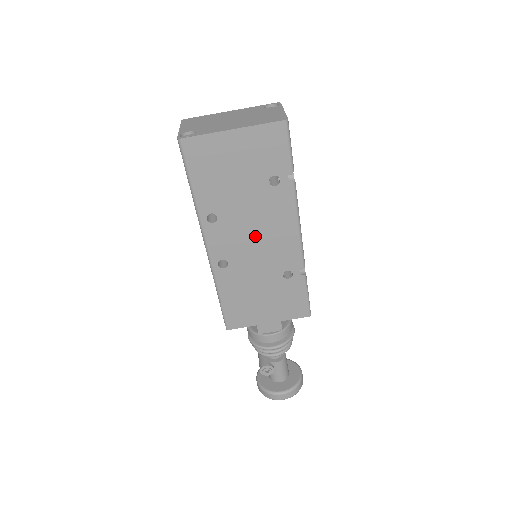
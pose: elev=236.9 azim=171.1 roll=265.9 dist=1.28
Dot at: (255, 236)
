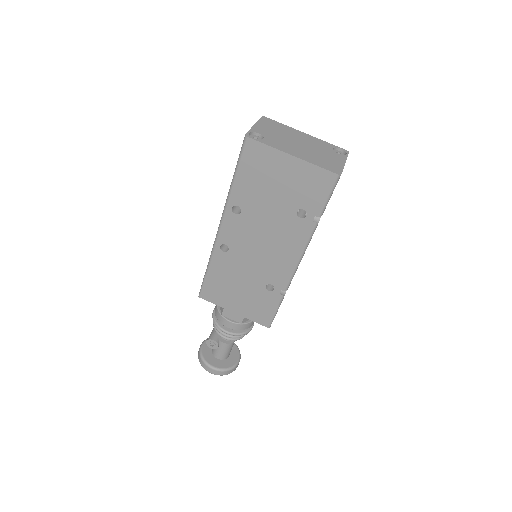
Dot at: (262, 244)
